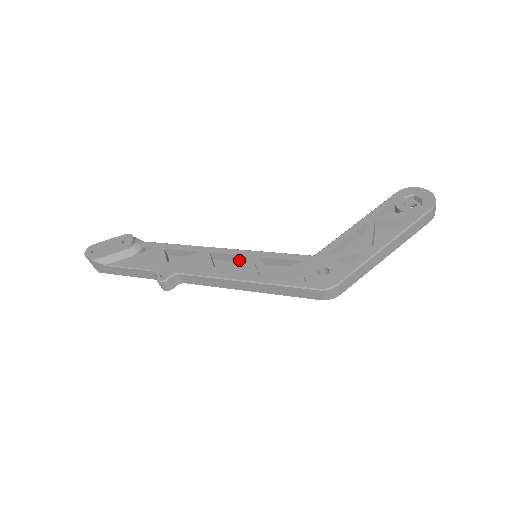
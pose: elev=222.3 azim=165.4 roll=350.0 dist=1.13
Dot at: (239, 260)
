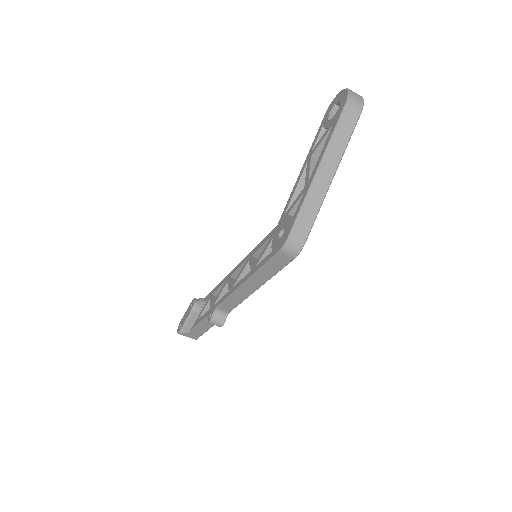
Dot at: (242, 268)
